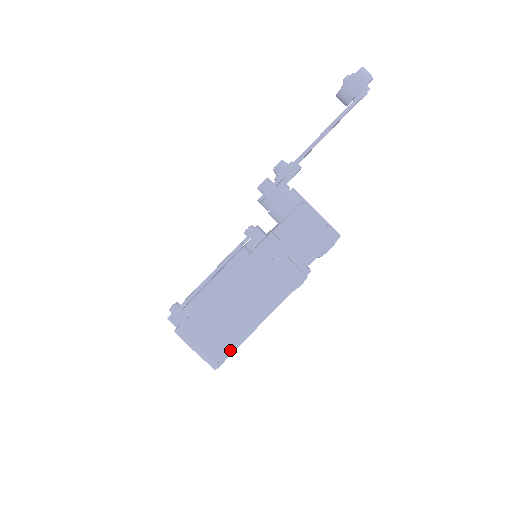
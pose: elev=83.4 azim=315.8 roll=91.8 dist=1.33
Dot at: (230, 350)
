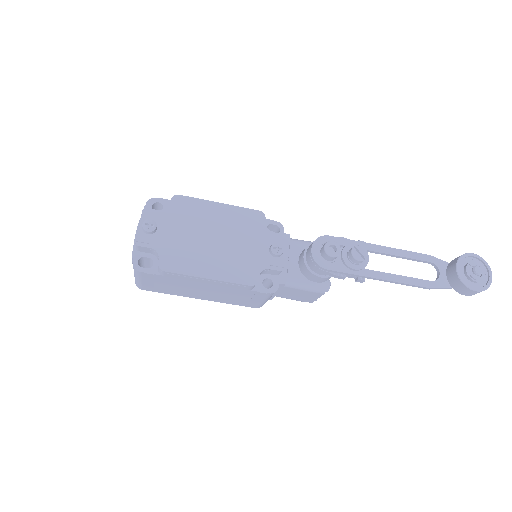
Dot at: (162, 292)
